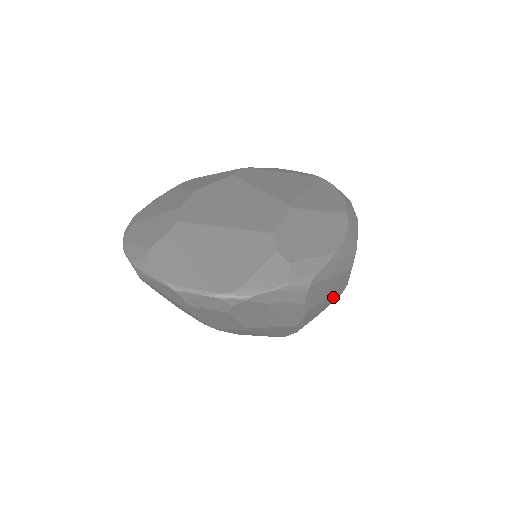
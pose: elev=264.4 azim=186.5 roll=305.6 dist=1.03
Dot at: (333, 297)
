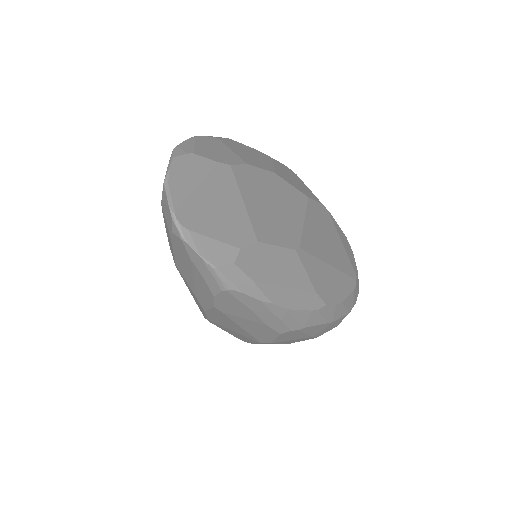
Dot at: (249, 333)
